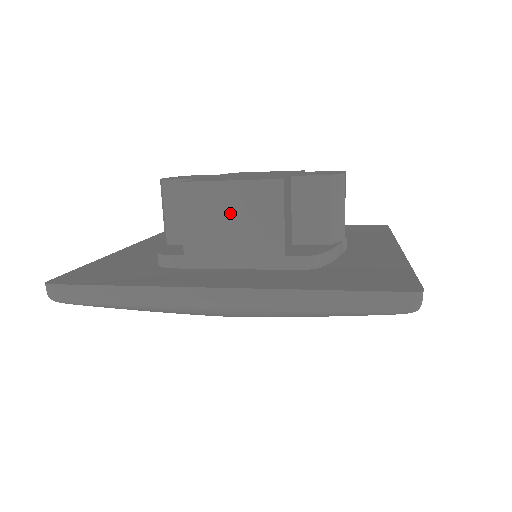
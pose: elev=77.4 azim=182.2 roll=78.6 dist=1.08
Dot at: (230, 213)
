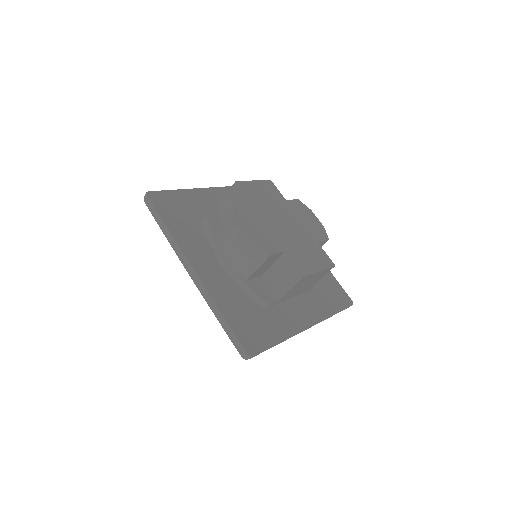
Dot at: (309, 281)
